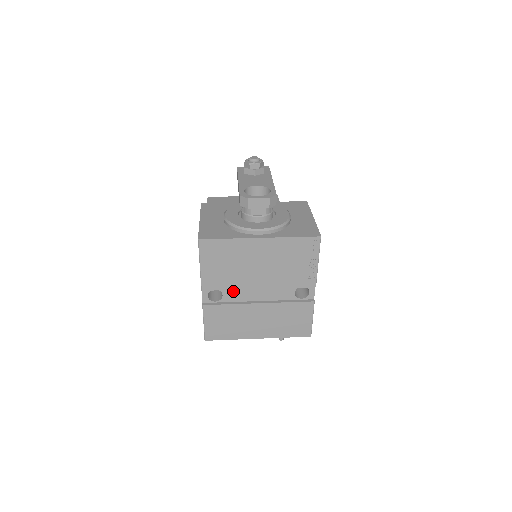
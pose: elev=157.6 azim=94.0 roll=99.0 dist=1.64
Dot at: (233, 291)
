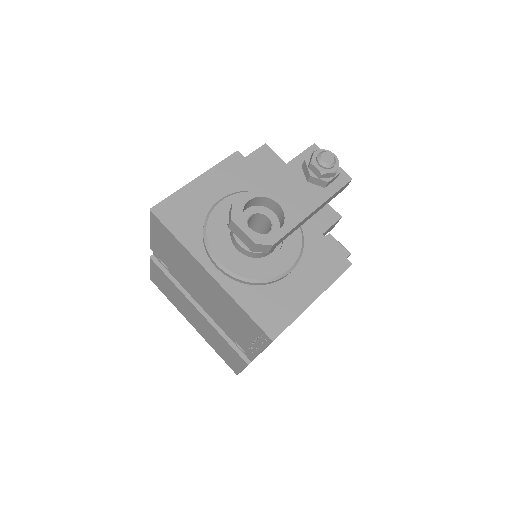
Dot at: occluded
